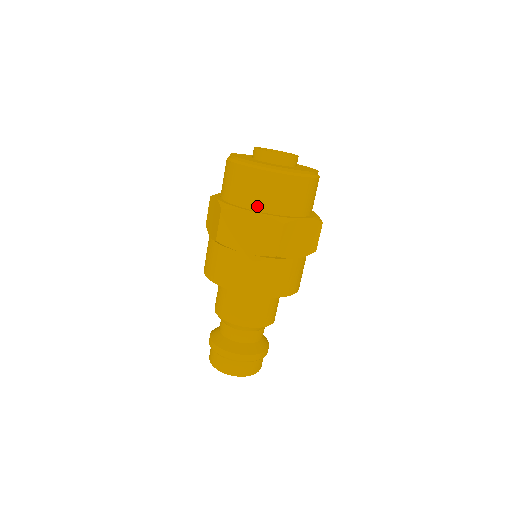
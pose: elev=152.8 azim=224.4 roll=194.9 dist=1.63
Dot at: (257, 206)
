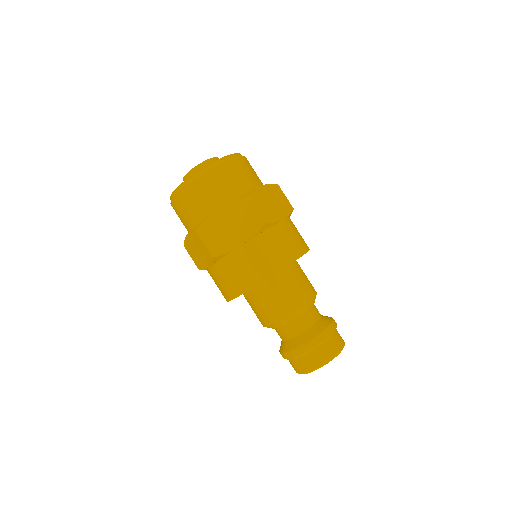
Dot at: (189, 228)
